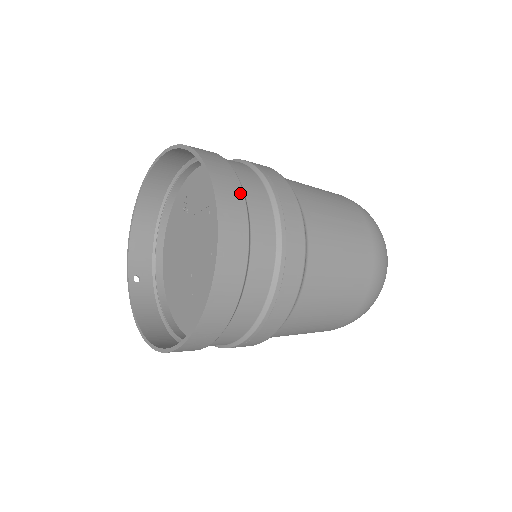
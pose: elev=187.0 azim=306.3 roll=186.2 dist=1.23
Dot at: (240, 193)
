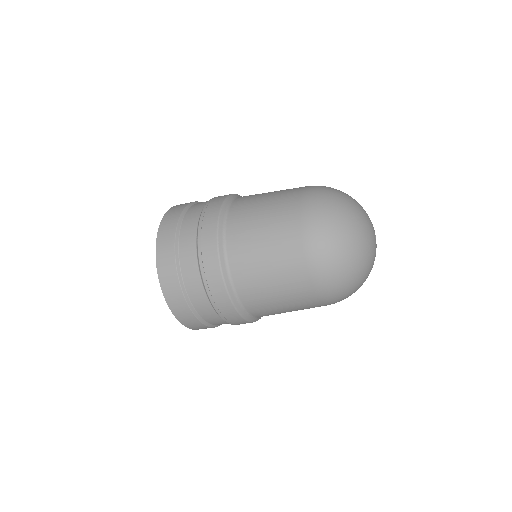
Dot at: (187, 204)
